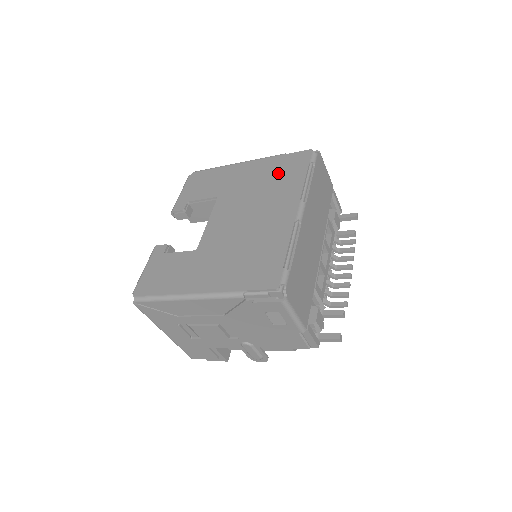
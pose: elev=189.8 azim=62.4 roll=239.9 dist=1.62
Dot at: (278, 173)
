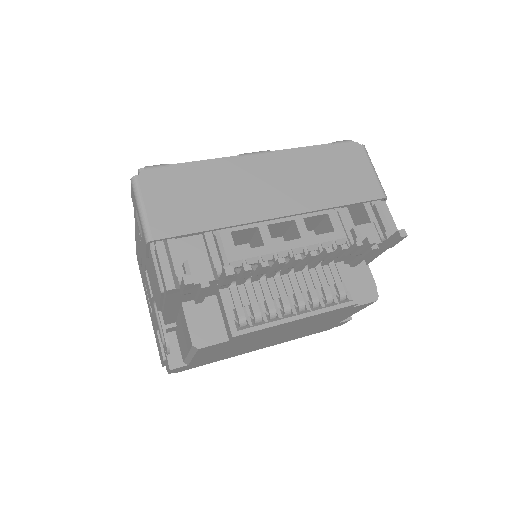
Dot at: occluded
